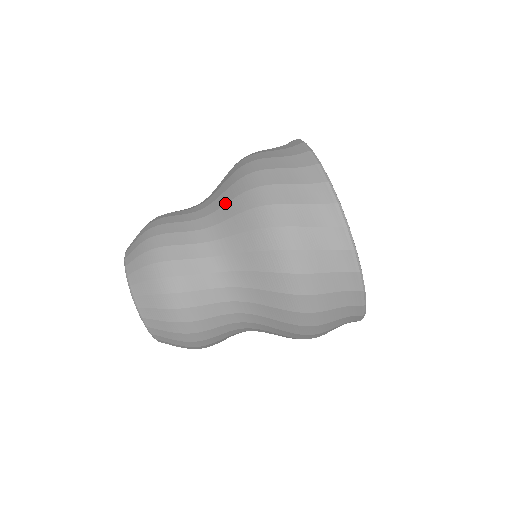
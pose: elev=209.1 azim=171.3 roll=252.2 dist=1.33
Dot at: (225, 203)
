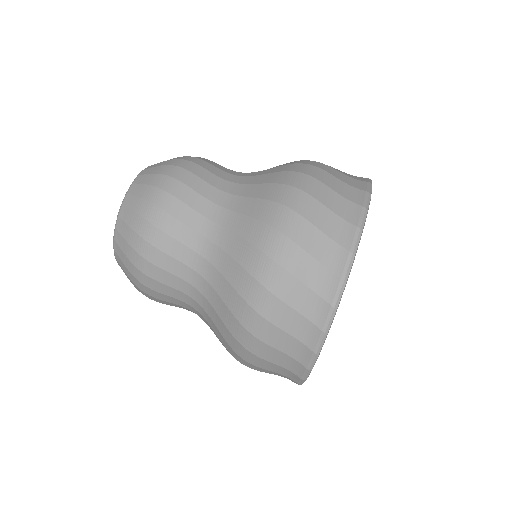
Dot at: (268, 169)
